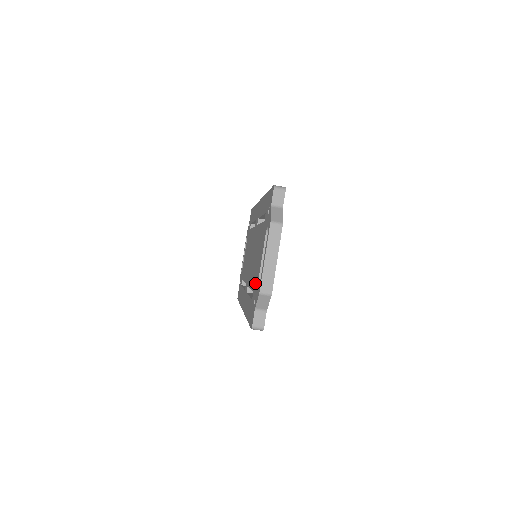
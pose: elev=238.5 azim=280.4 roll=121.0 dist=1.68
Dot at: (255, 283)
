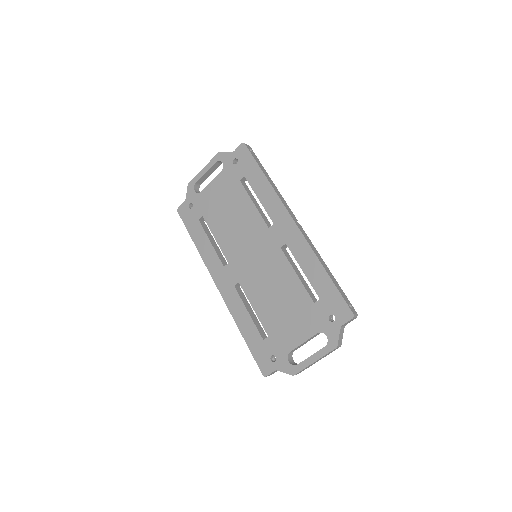
Dot at: (277, 338)
